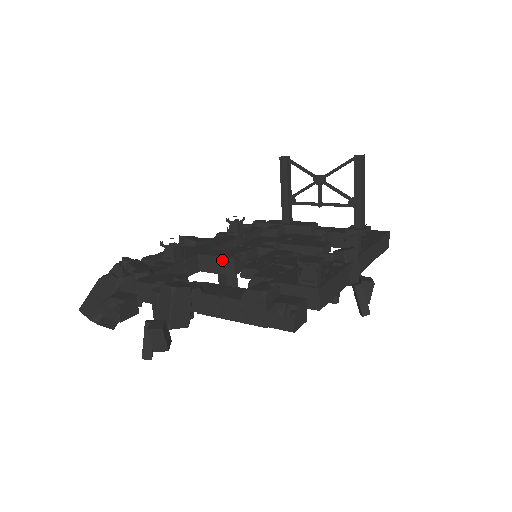
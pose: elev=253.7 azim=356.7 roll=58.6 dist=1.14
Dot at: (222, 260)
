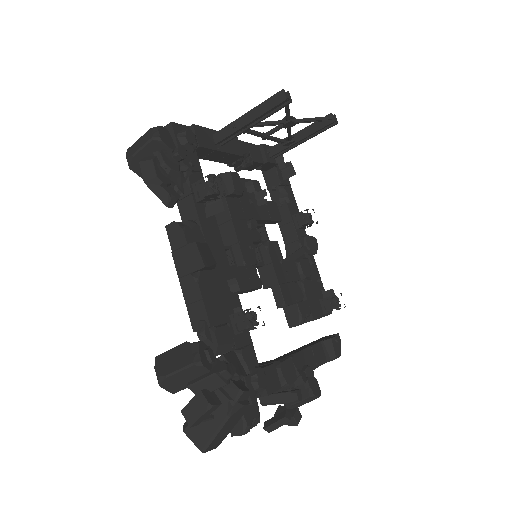
Dot at: (255, 289)
